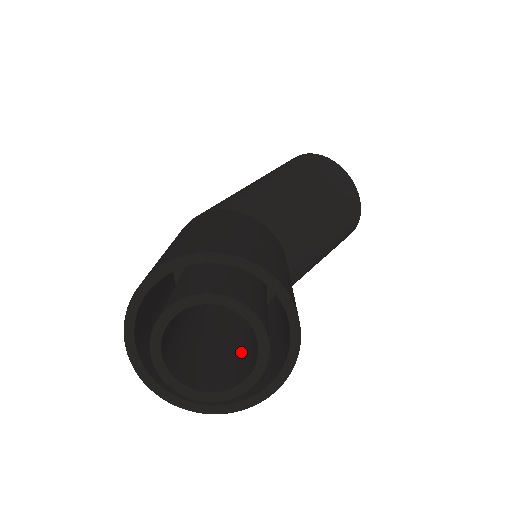
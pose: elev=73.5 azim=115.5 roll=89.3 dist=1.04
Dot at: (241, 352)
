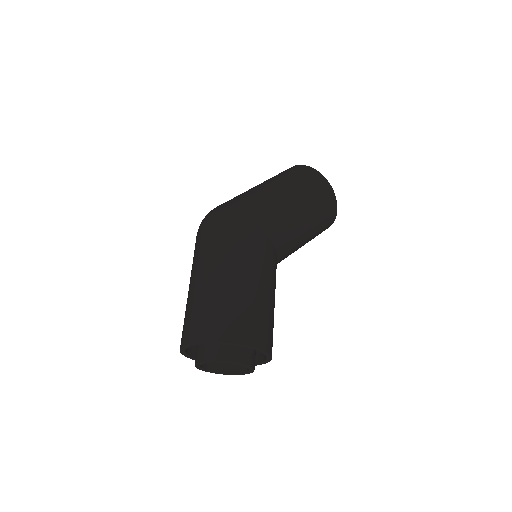
Dot at: occluded
